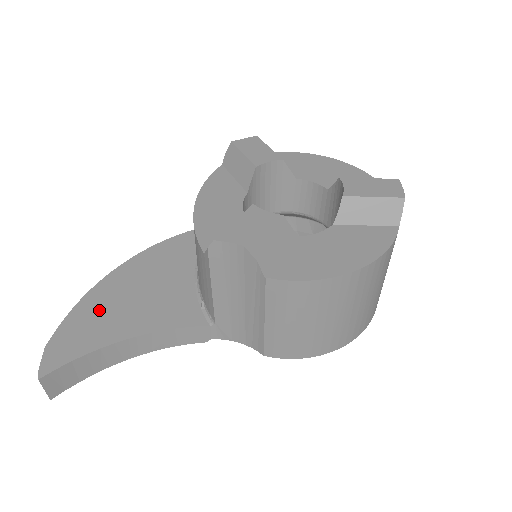
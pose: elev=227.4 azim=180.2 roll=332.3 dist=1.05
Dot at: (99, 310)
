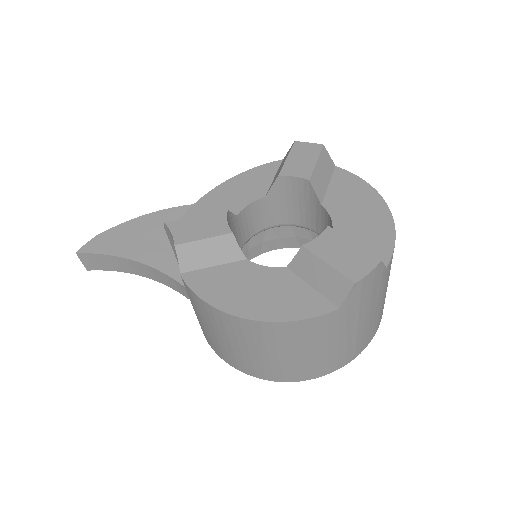
Dot at: (142, 230)
